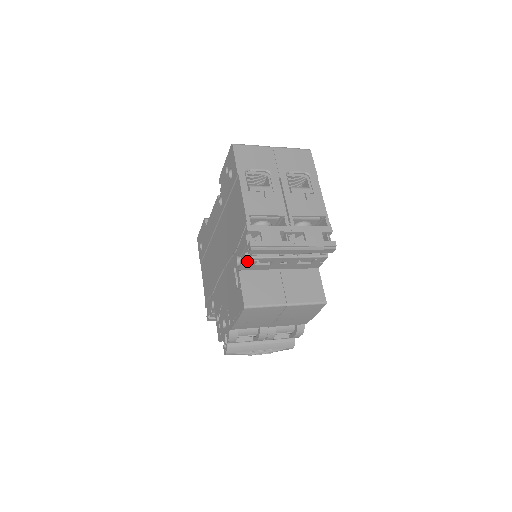
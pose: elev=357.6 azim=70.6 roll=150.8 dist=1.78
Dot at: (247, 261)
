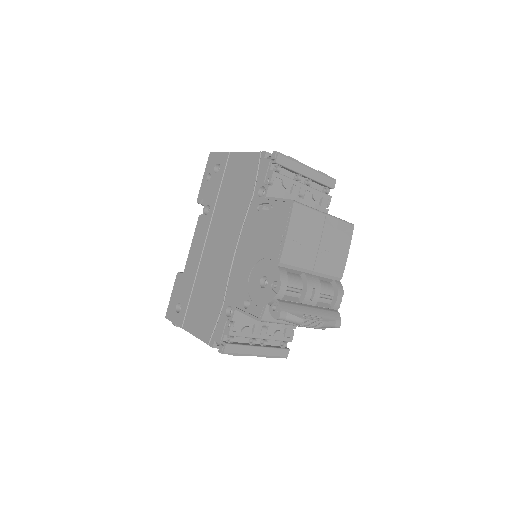
Dot at: (274, 178)
